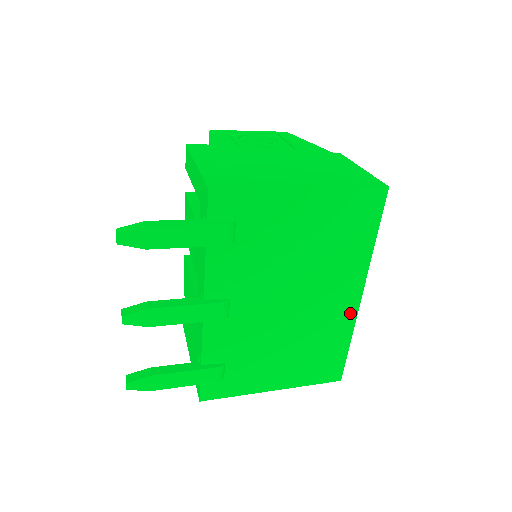
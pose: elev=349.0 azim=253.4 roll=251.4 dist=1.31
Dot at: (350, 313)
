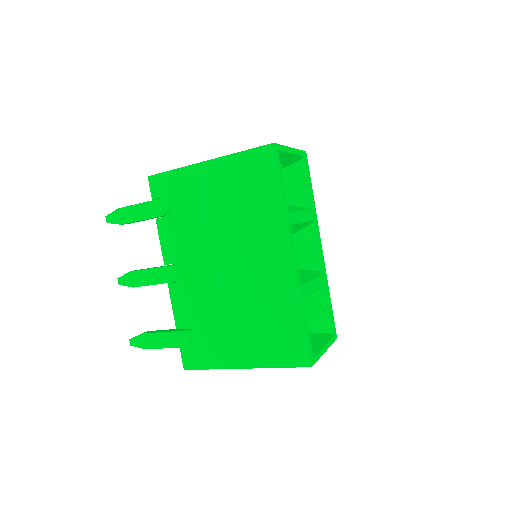
Dot at: (288, 277)
